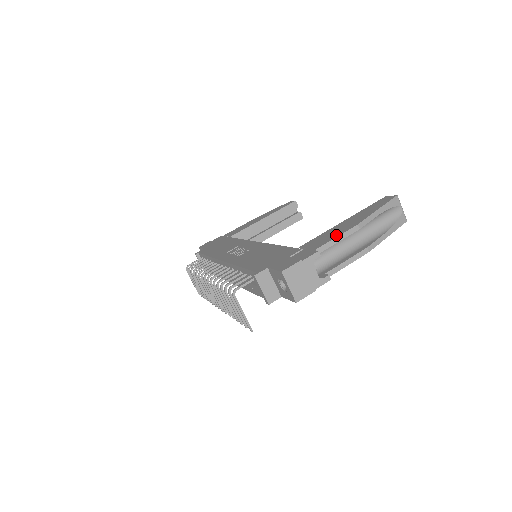
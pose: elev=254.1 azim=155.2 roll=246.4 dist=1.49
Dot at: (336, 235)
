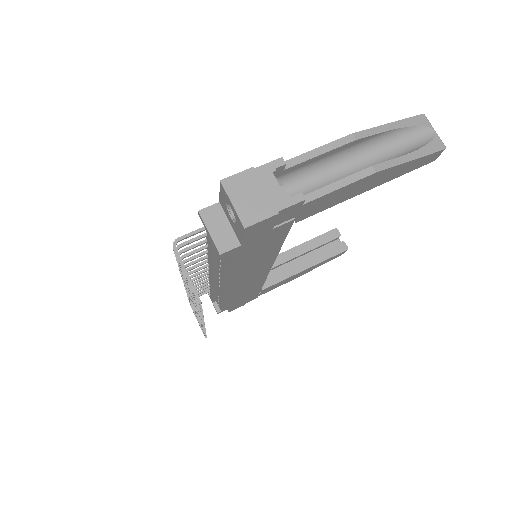
Dot at: (319, 149)
